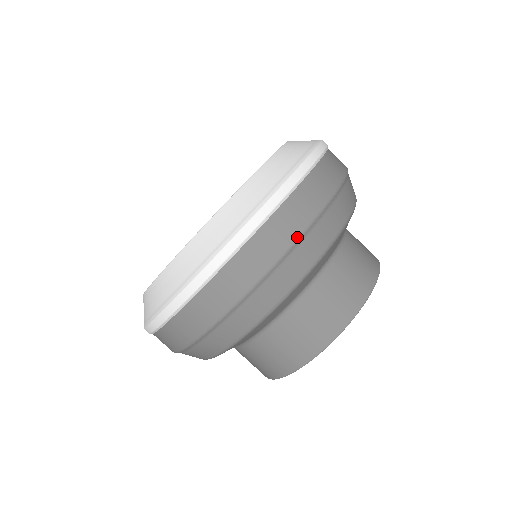
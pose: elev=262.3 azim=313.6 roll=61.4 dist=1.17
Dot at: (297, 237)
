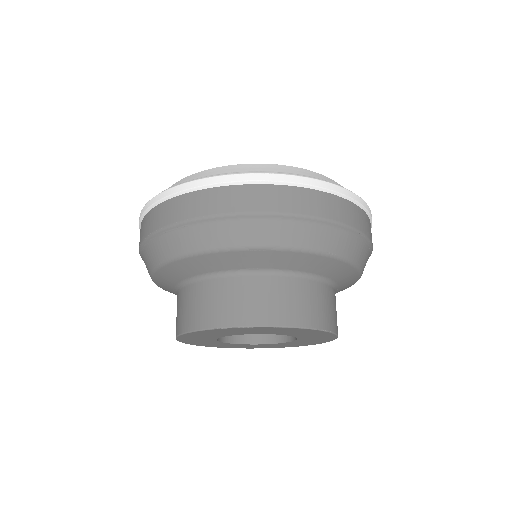
Dot at: occluded
